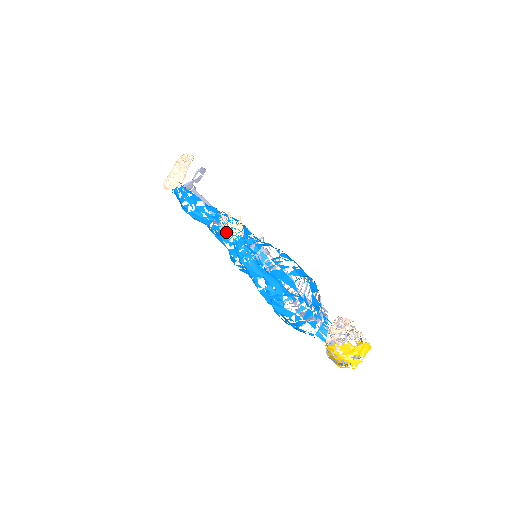
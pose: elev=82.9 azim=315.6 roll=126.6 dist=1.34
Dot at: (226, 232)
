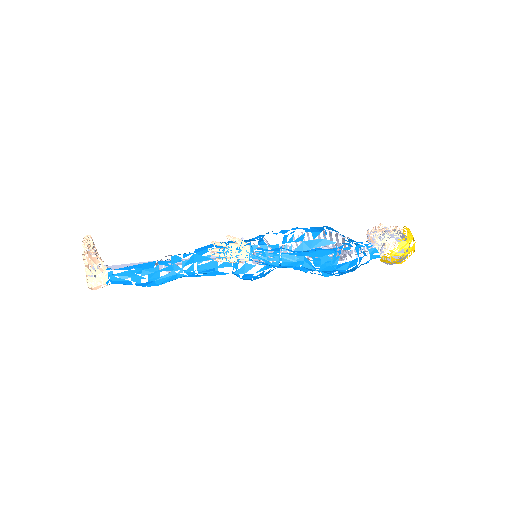
Dot at: (235, 258)
